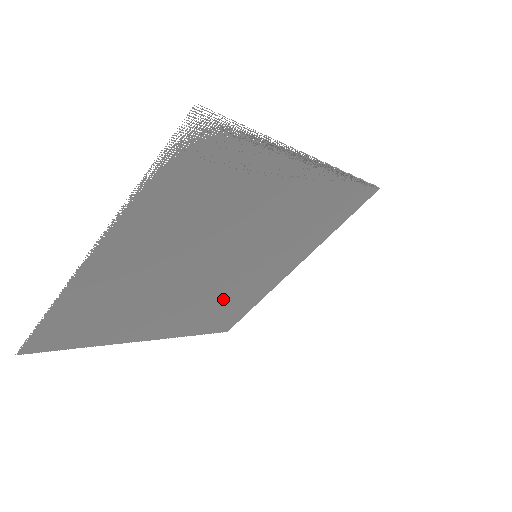
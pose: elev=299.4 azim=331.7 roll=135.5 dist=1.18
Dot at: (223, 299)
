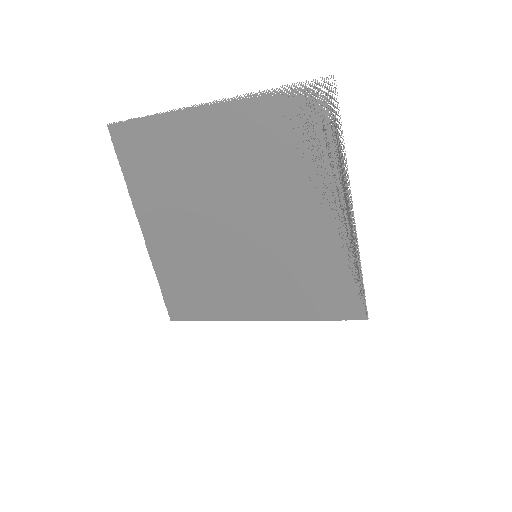
Dot at: (205, 271)
